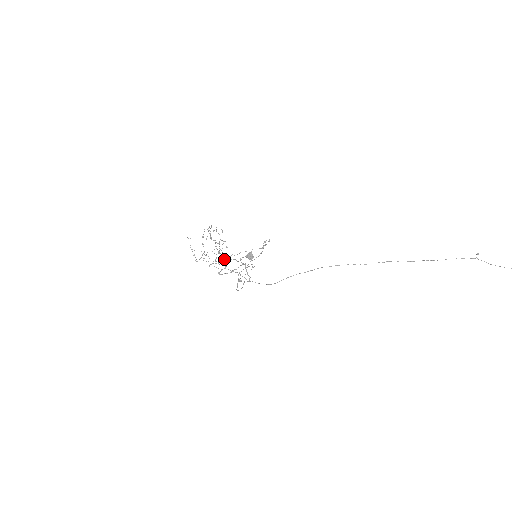
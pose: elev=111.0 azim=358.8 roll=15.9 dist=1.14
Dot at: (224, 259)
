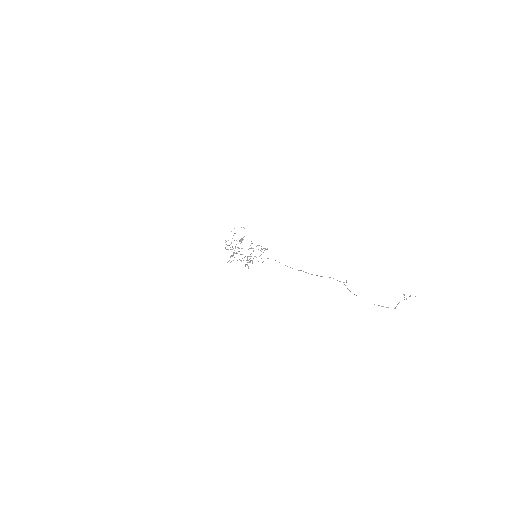
Dot at: occluded
